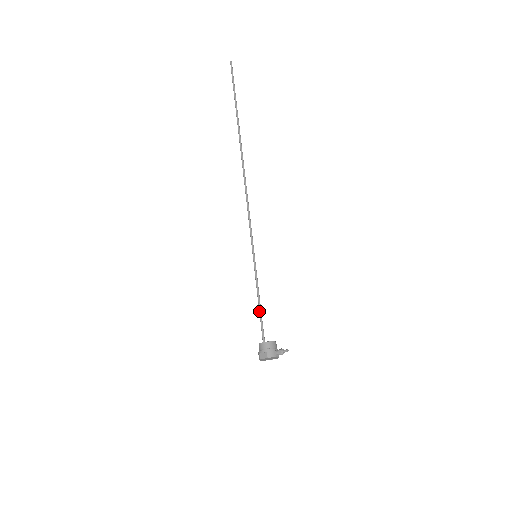
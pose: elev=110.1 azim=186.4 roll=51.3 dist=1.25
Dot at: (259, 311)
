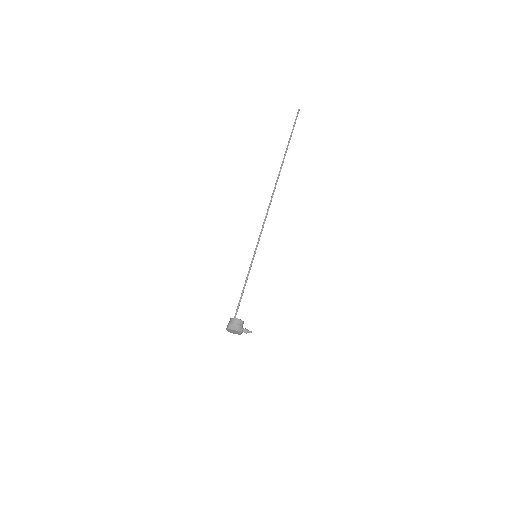
Dot at: (241, 295)
